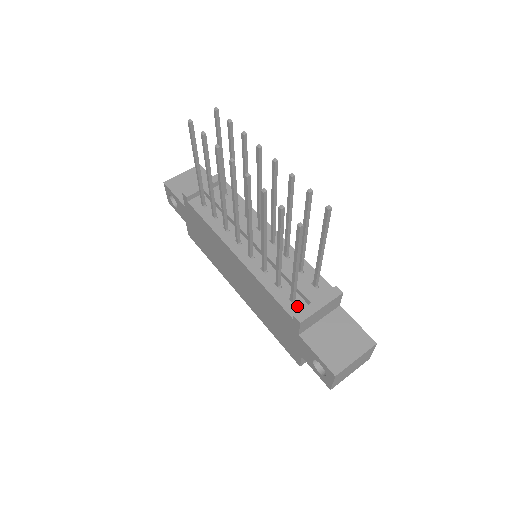
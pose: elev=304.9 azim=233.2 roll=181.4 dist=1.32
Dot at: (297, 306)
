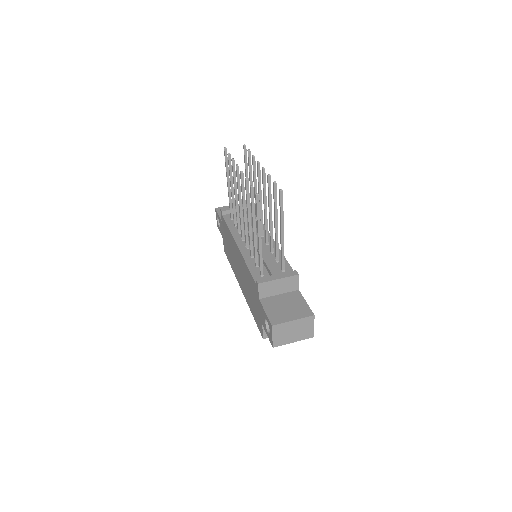
Dot at: occluded
